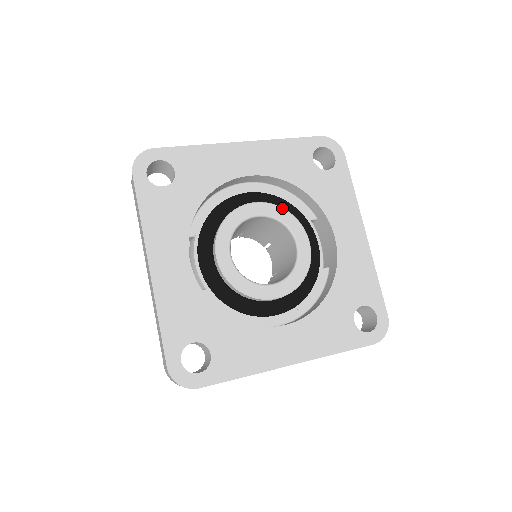
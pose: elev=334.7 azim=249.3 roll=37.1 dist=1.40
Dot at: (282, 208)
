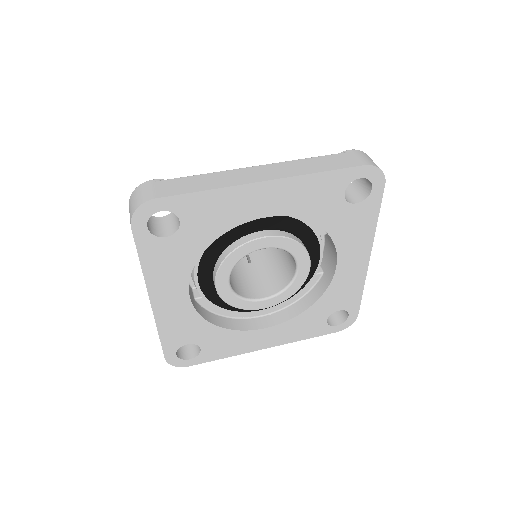
Dot at: (292, 240)
